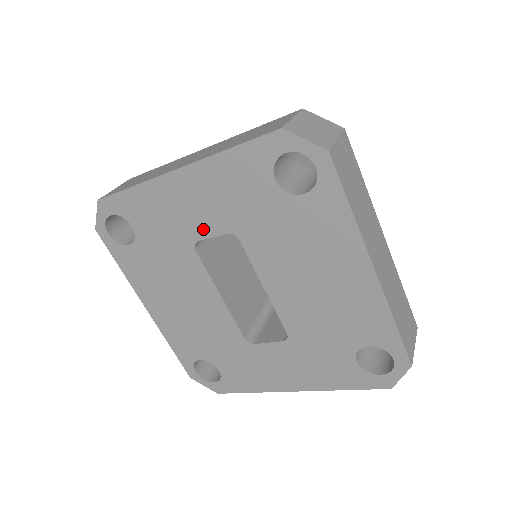
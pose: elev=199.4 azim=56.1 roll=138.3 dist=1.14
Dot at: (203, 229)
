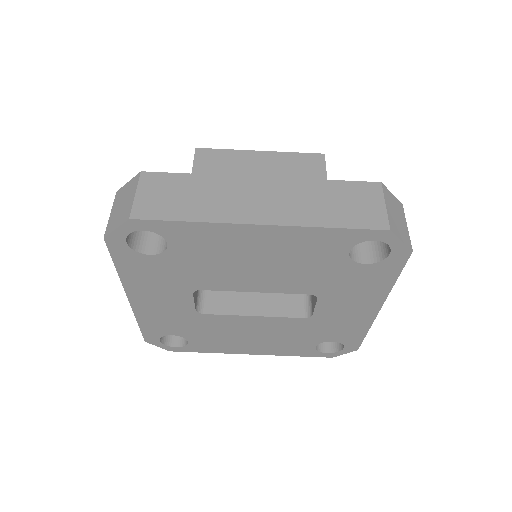
Dot at: (185, 304)
